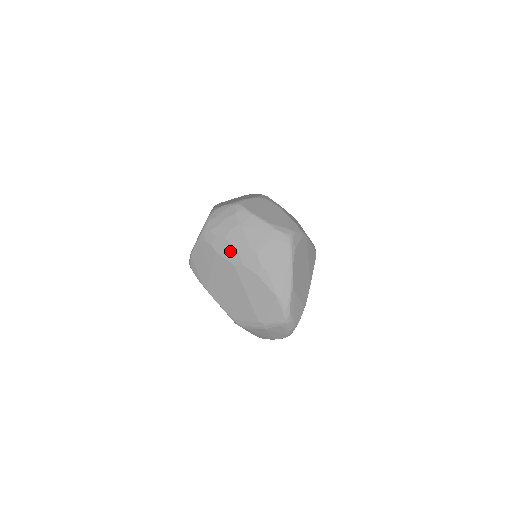
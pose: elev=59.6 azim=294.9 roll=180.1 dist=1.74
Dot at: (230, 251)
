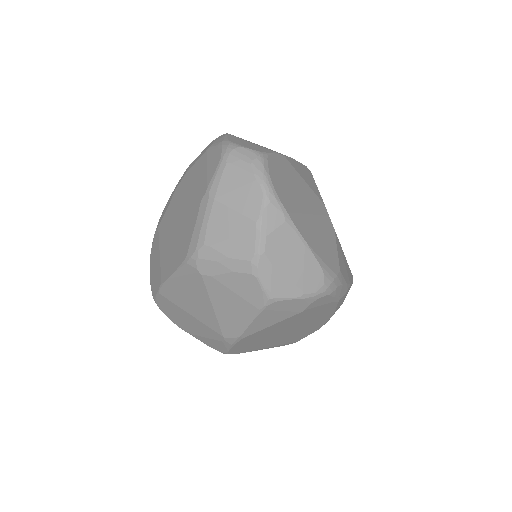
Dot at: (167, 205)
